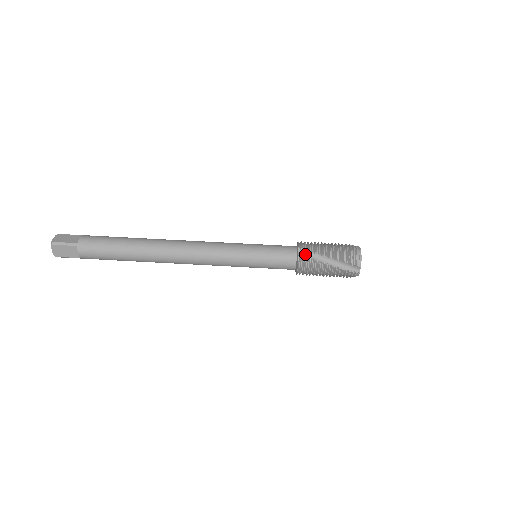
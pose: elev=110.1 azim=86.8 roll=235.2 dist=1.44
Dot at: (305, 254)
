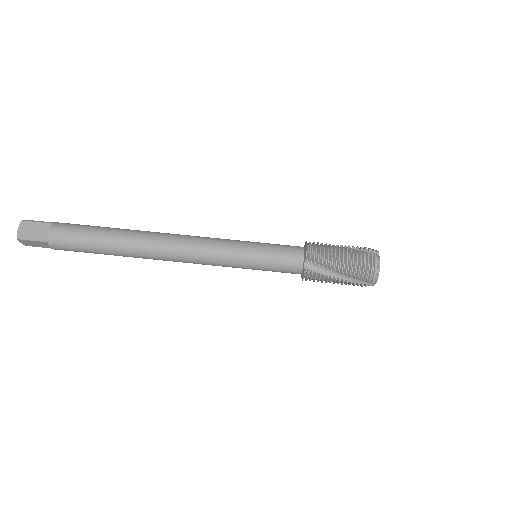
Dot at: (313, 266)
